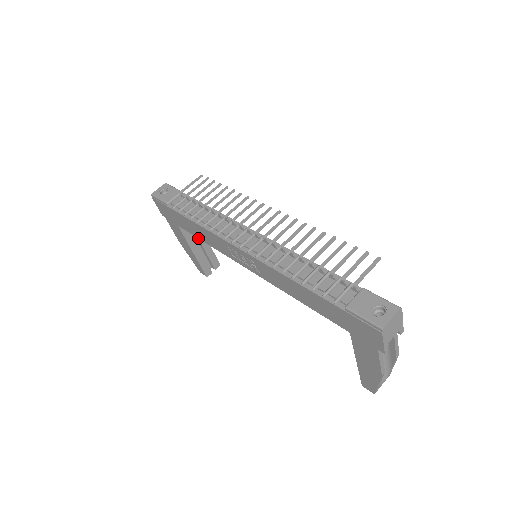
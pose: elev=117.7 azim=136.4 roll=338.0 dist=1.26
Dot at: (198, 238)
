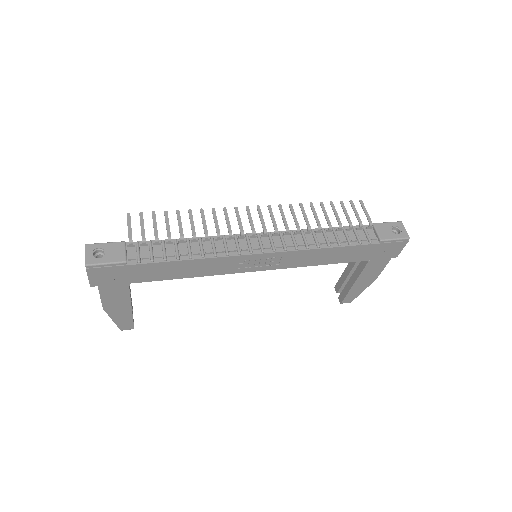
Dot at: (172, 279)
